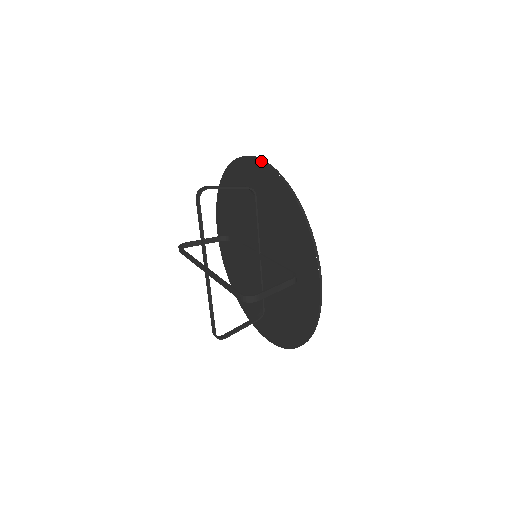
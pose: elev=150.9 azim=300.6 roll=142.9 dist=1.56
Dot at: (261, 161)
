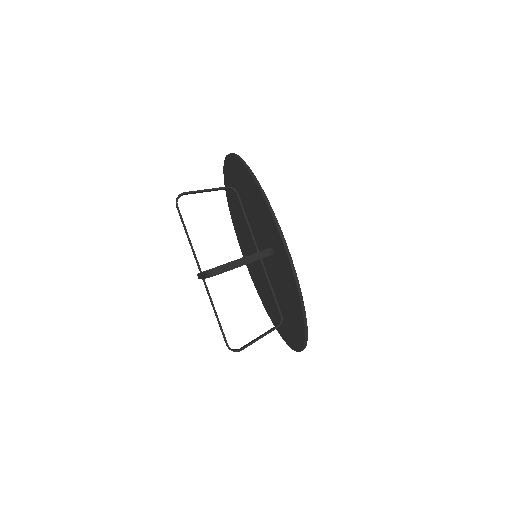
Dot at: (291, 267)
